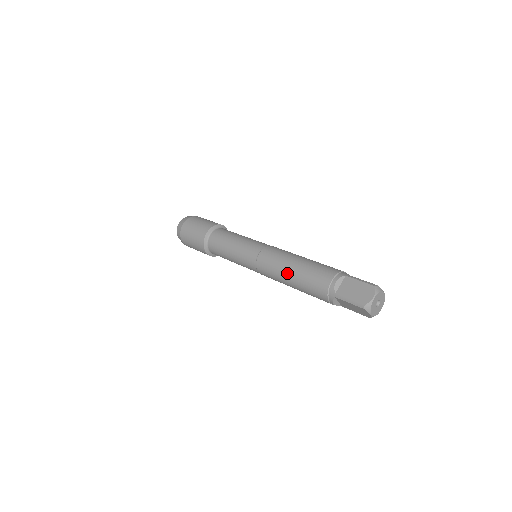
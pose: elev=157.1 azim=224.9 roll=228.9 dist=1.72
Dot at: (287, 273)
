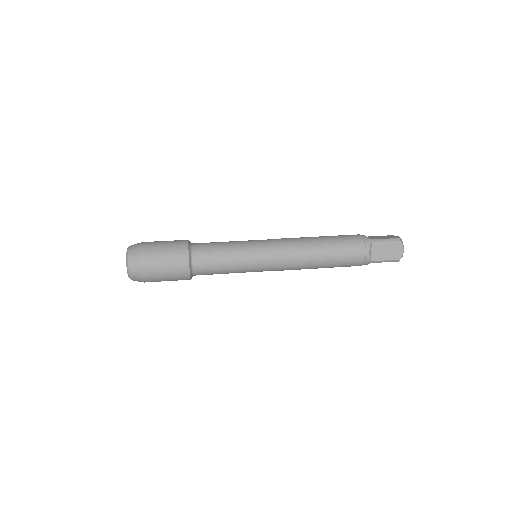
Dot at: (317, 264)
